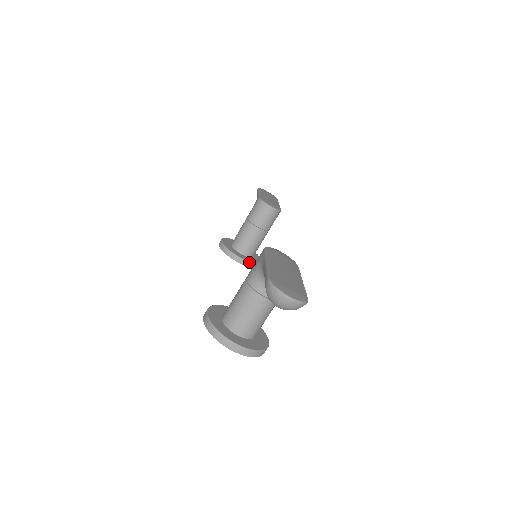
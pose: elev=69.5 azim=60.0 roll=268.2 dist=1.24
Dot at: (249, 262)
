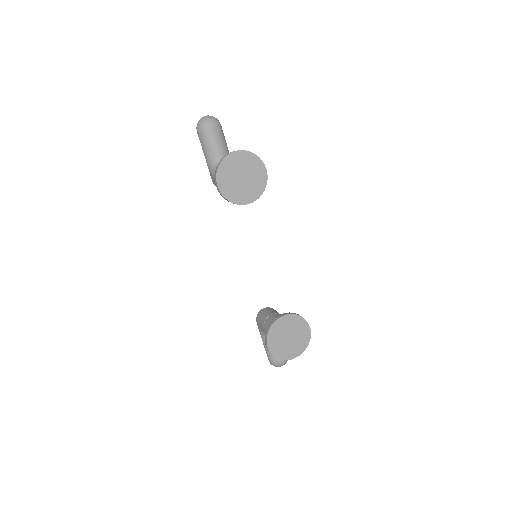
Dot at: (289, 313)
